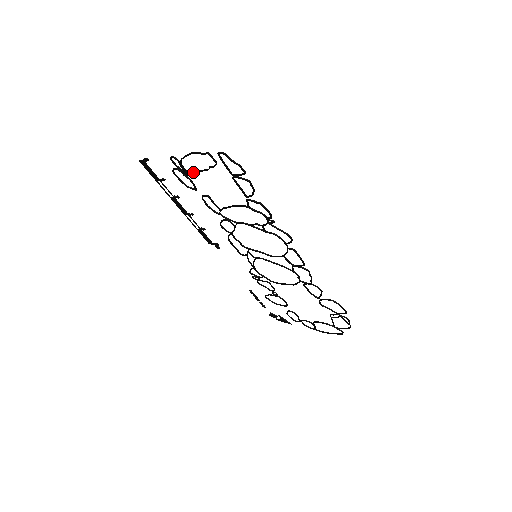
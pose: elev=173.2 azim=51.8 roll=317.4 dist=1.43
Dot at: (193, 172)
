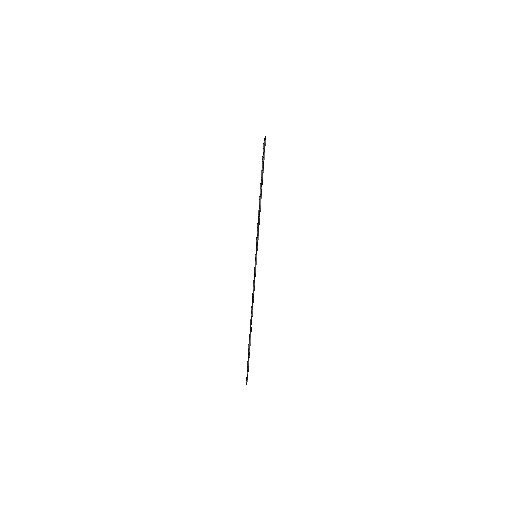
Dot at: occluded
